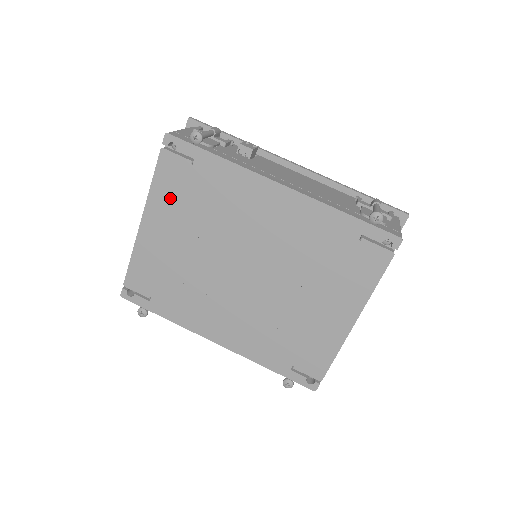
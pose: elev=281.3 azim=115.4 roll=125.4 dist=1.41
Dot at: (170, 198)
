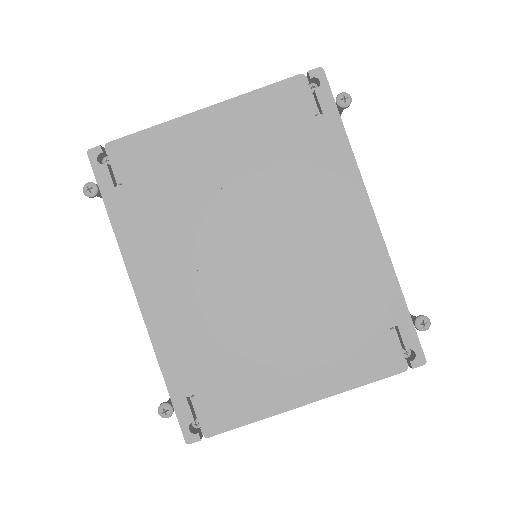
Dot at: (260, 120)
